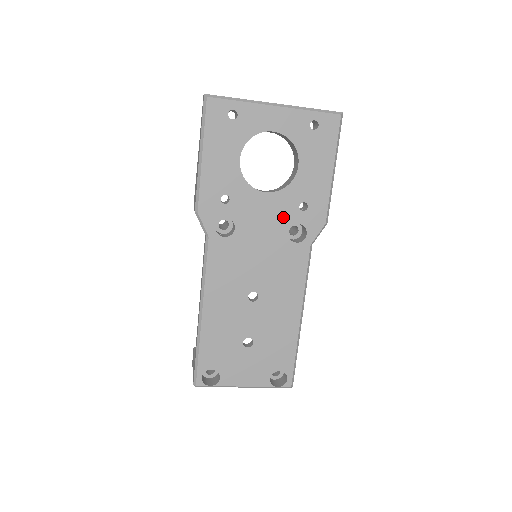
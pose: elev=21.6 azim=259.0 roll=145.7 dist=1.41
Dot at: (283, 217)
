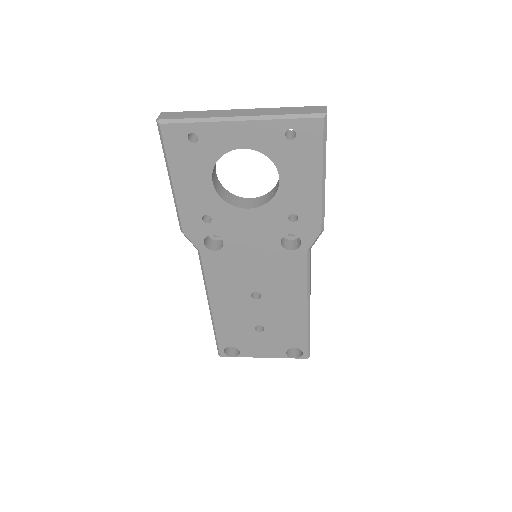
Dot at: (272, 229)
